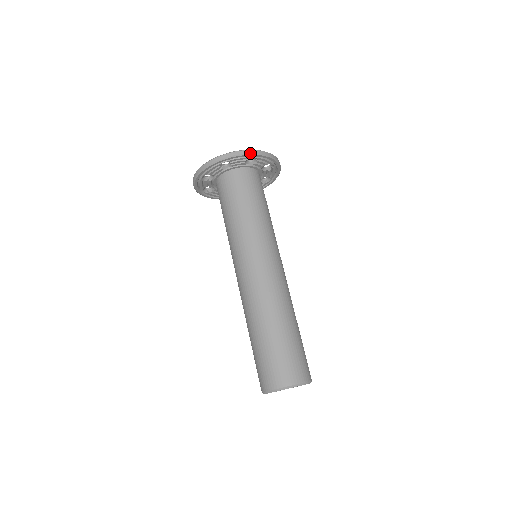
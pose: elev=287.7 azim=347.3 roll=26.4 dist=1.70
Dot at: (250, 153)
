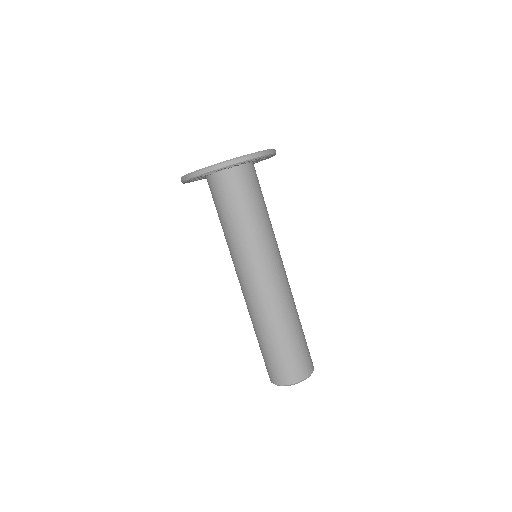
Dot at: (212, 170)
